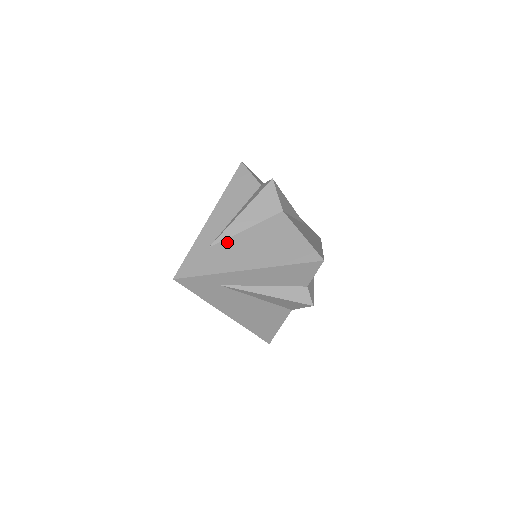
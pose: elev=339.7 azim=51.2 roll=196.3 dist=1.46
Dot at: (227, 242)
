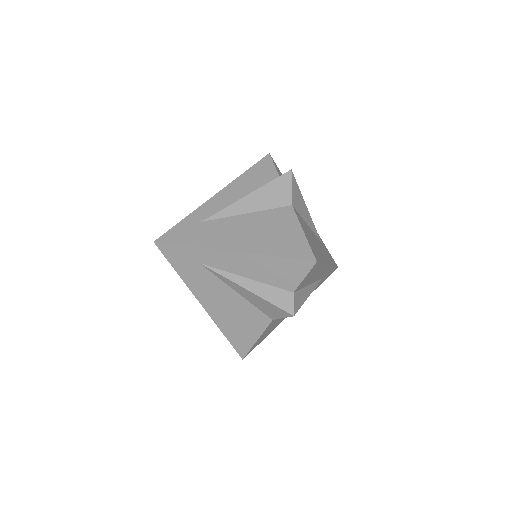
Dot at: (222, 220)
